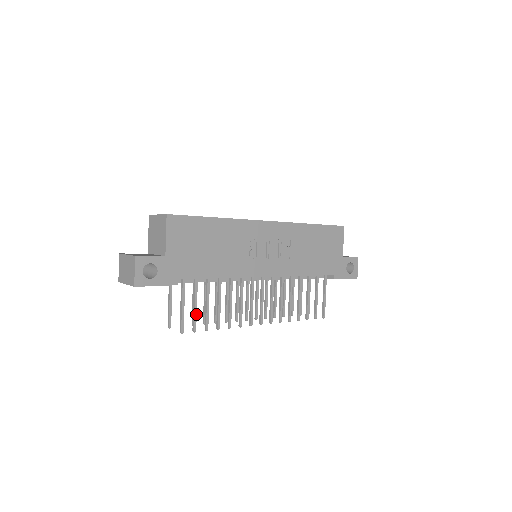
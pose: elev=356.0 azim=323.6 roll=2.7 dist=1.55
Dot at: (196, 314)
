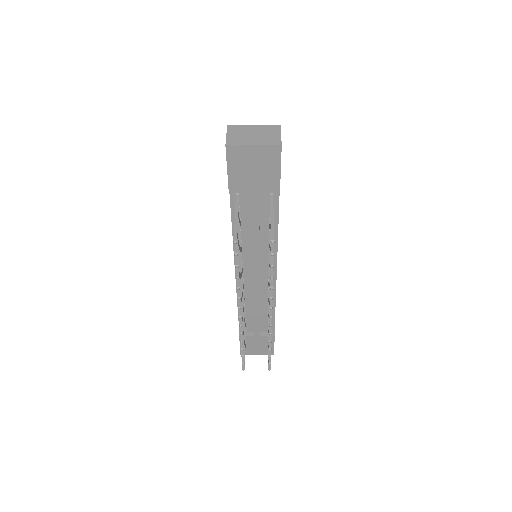
Dot at: occluded
